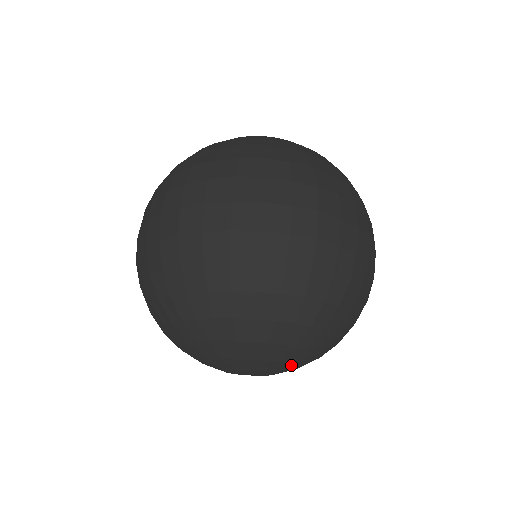
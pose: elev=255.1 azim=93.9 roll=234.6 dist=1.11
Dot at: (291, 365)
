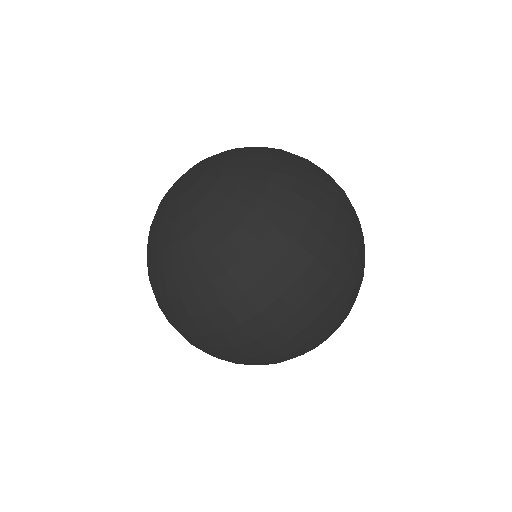
Dot at: occluded
